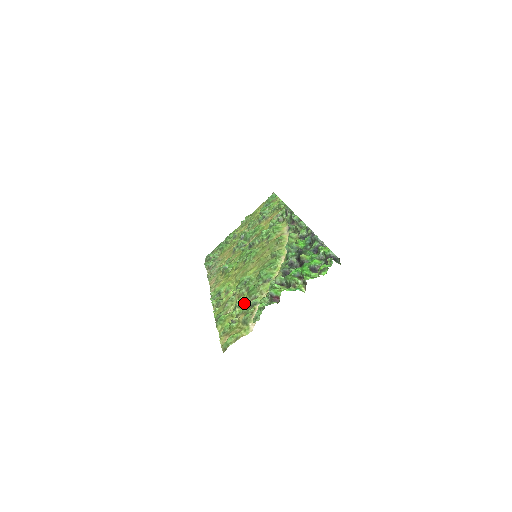
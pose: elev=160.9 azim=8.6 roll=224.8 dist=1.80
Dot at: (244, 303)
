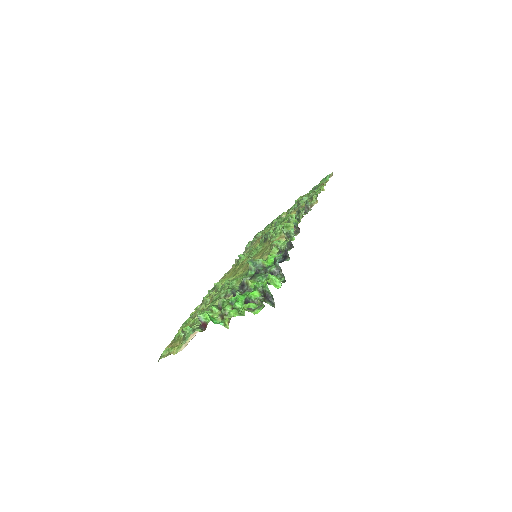
Dot at: occluded
